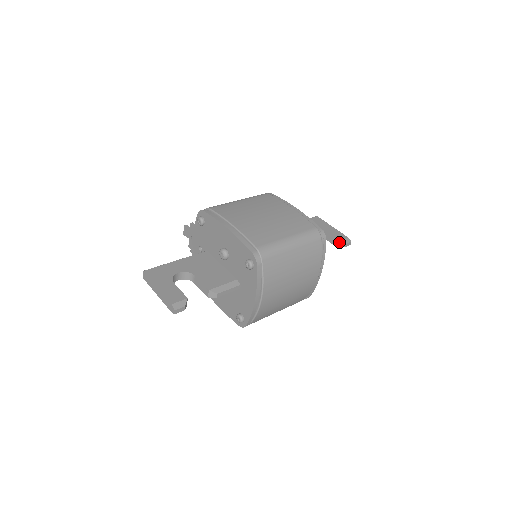
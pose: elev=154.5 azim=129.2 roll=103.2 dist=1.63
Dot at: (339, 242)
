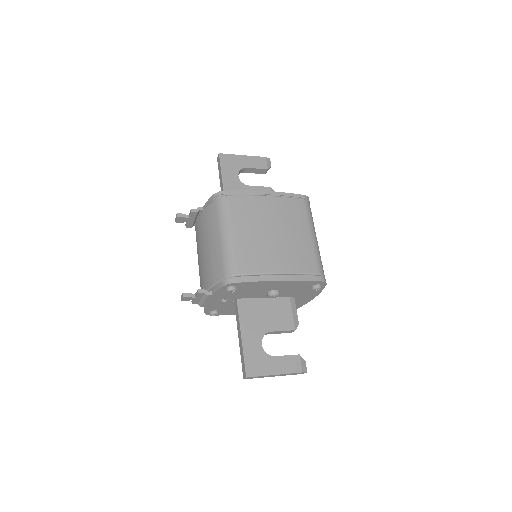
Dot at: (267, 170)
